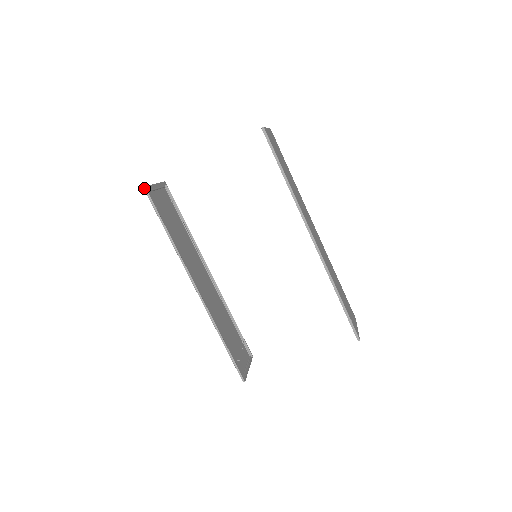
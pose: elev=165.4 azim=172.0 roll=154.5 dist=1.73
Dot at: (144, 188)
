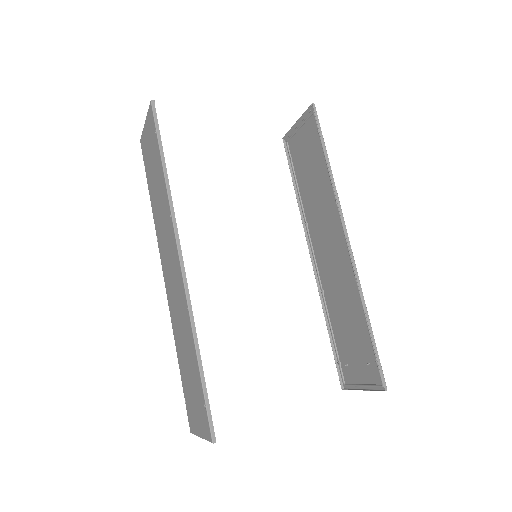
Dot at: (152, 101)
